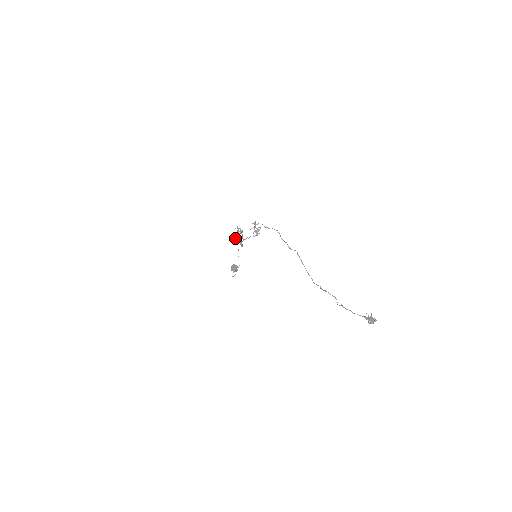
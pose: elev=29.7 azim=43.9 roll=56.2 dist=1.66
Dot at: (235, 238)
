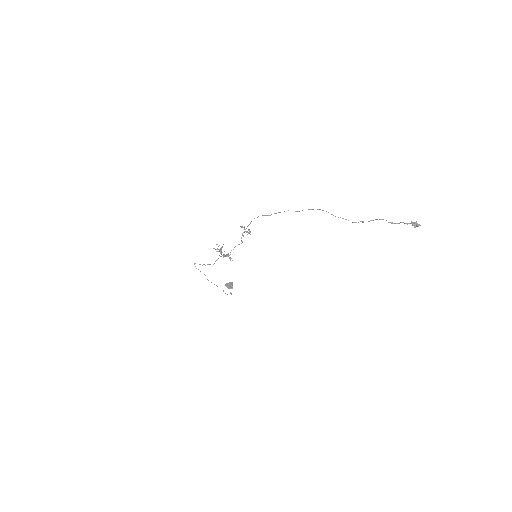
Dot at: (221, 254)
